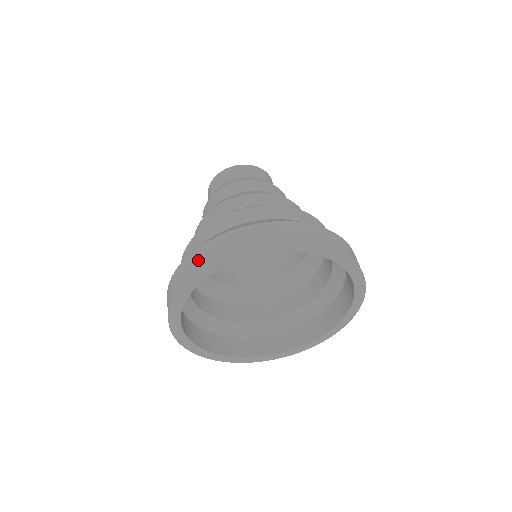
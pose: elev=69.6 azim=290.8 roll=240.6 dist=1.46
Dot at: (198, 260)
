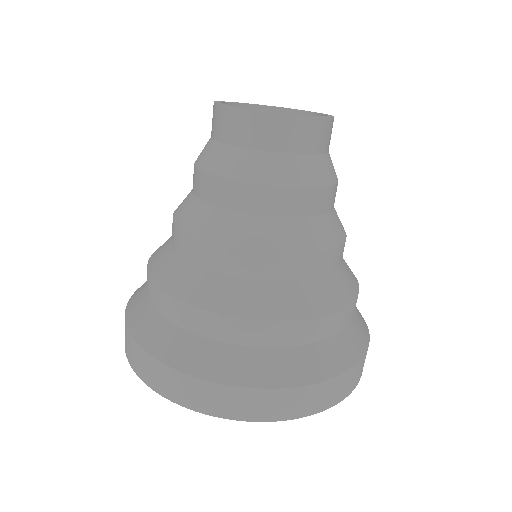
Dot at: (195, 396)
